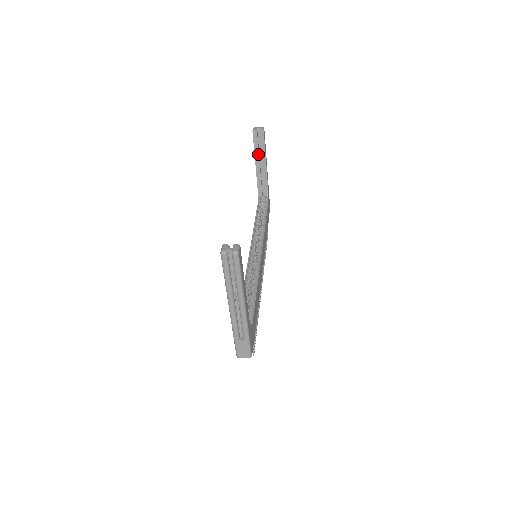
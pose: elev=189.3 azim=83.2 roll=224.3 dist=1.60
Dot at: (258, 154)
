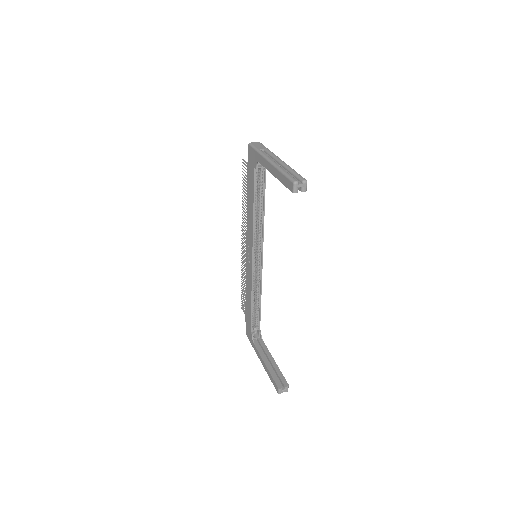
Dot at: occluded
